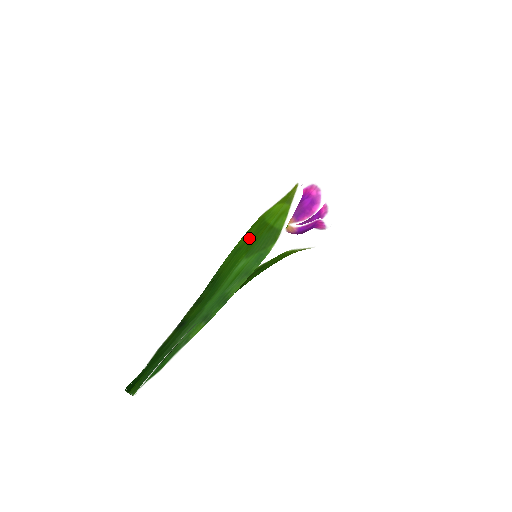
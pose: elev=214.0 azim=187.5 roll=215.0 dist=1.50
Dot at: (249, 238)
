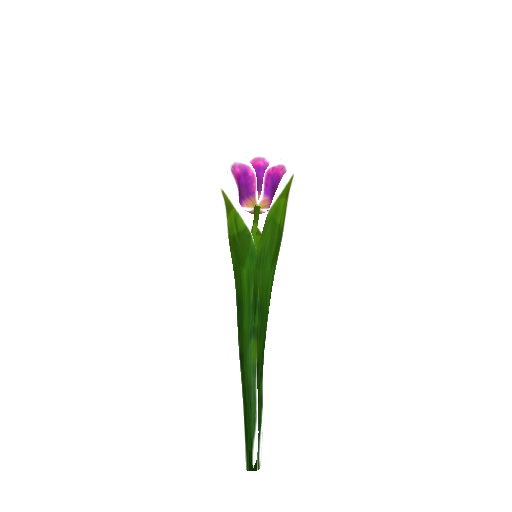
Dot at: (268, 244)
